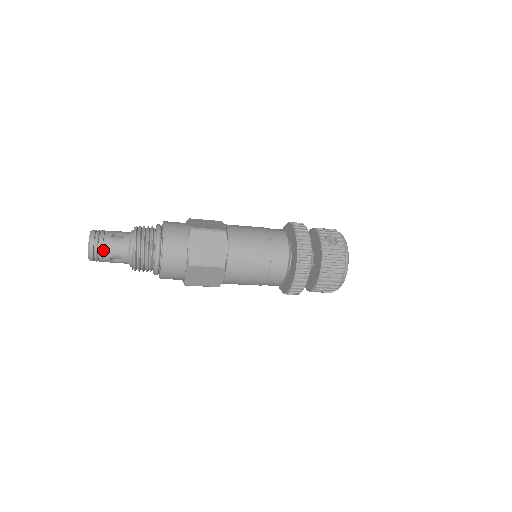
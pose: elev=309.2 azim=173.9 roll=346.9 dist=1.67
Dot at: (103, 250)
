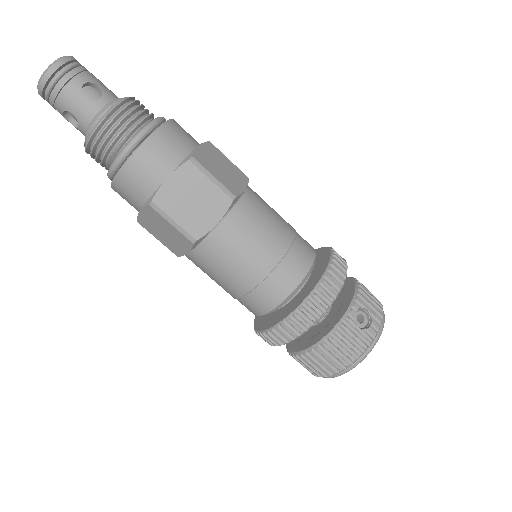
Dot at: (59, 93)
